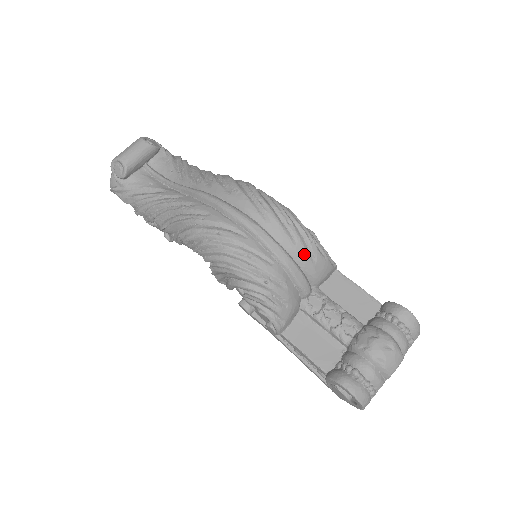
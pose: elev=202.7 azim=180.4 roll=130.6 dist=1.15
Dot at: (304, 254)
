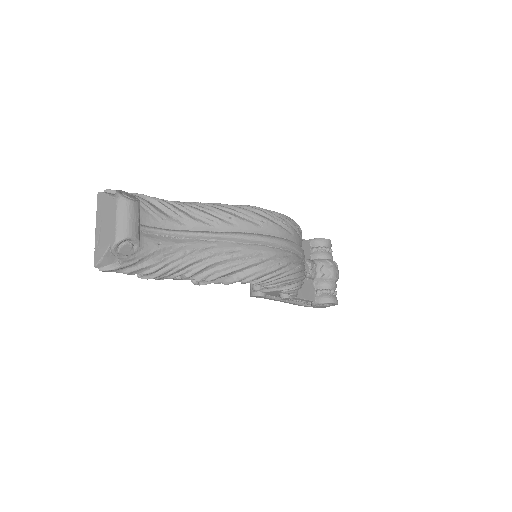
Dot at: occluded
